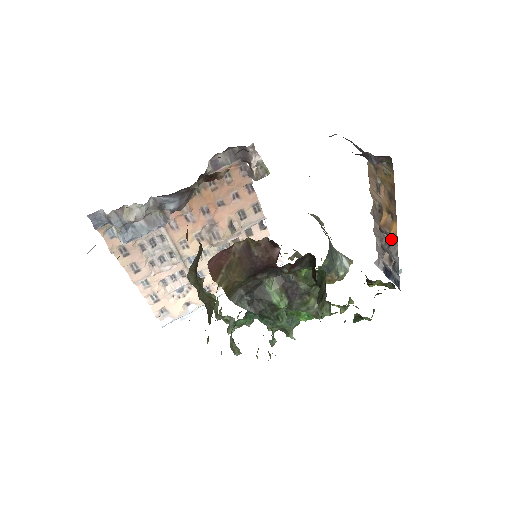
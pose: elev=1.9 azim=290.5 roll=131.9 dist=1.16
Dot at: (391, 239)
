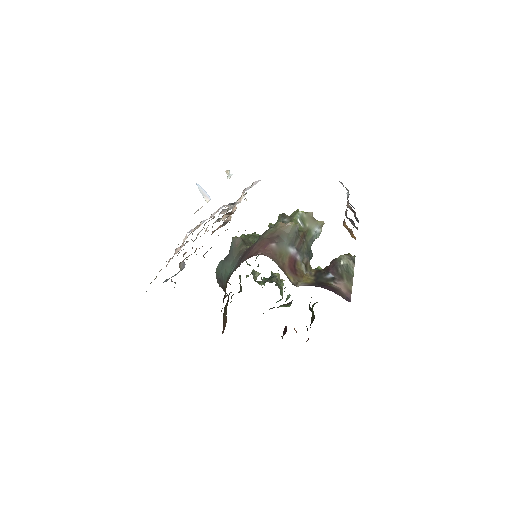
Dot at: occluded
